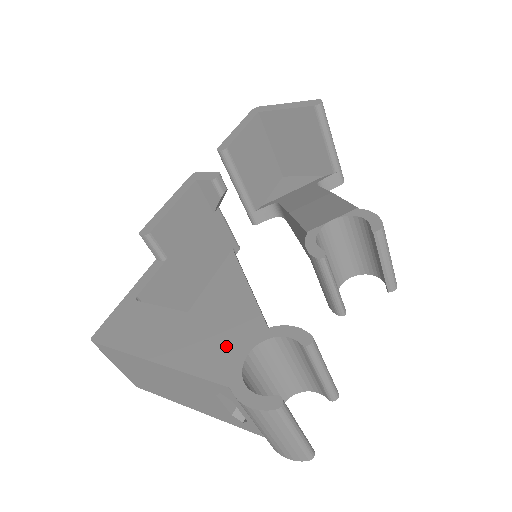
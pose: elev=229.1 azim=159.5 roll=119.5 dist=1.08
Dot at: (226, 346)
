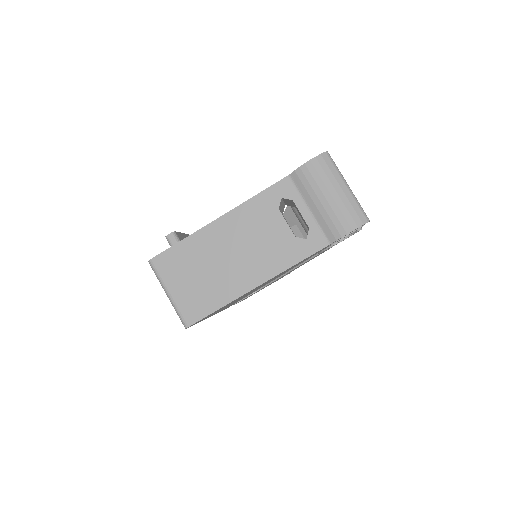
Dot at: occluded
